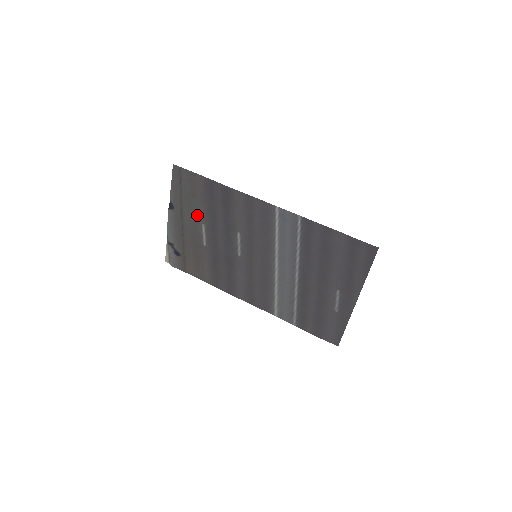
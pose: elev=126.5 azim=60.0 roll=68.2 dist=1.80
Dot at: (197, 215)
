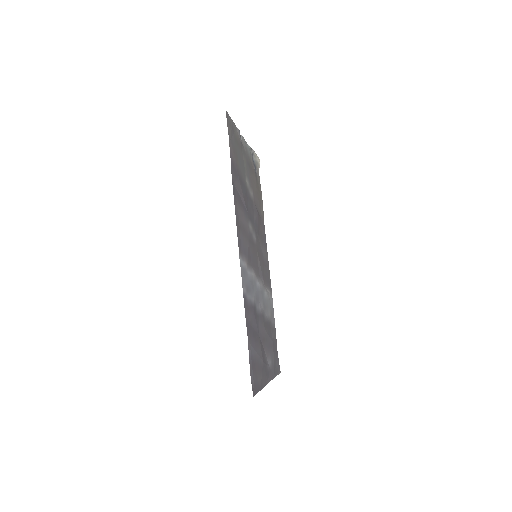
Dot at: (243, 170)
